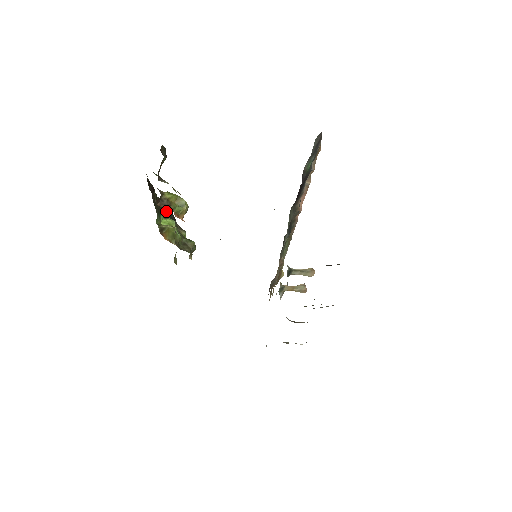
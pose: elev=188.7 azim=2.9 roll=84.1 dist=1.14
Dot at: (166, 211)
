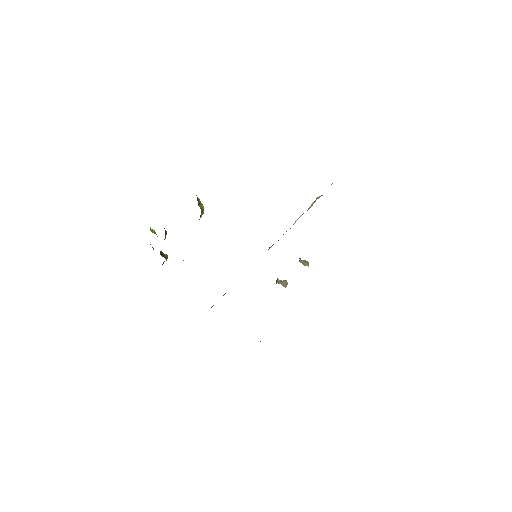
Dot at: occluded
